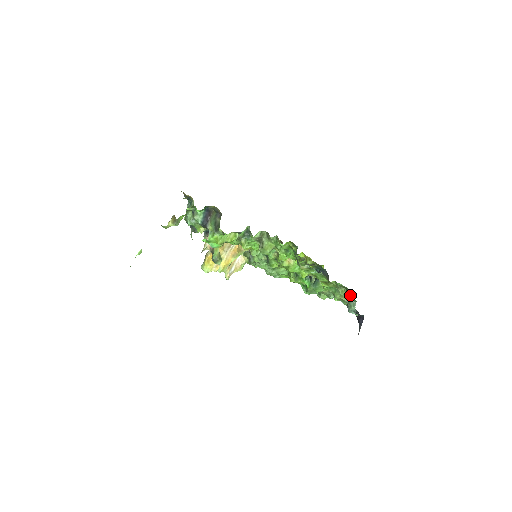
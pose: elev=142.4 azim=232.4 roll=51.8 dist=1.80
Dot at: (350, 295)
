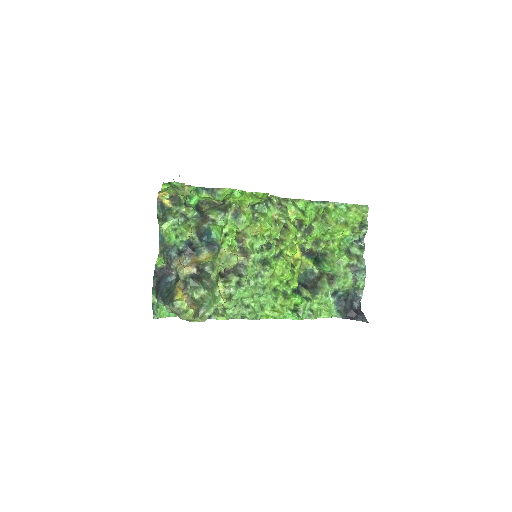
Dot at: (362, 237)
